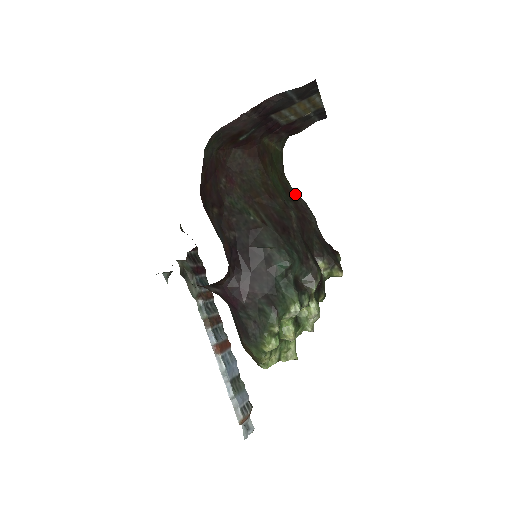
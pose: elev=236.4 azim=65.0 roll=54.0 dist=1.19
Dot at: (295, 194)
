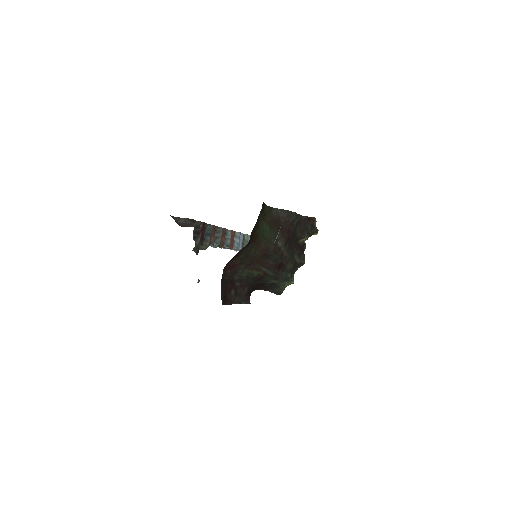
Dot at: (278, 213)
